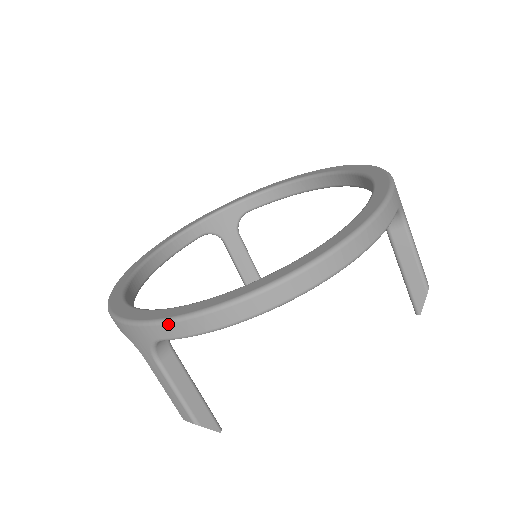
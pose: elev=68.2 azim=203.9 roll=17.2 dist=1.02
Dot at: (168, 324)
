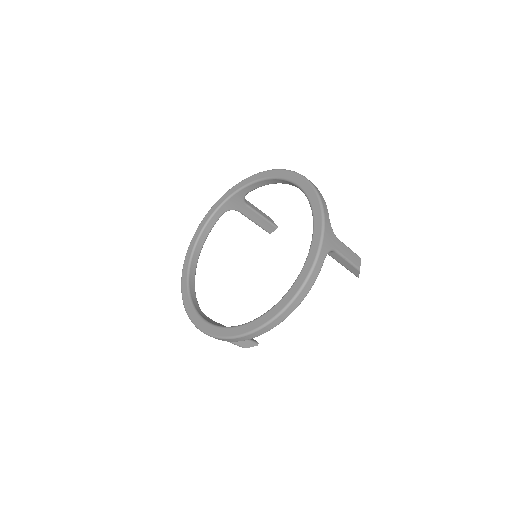
Dot at: (216, 338)
